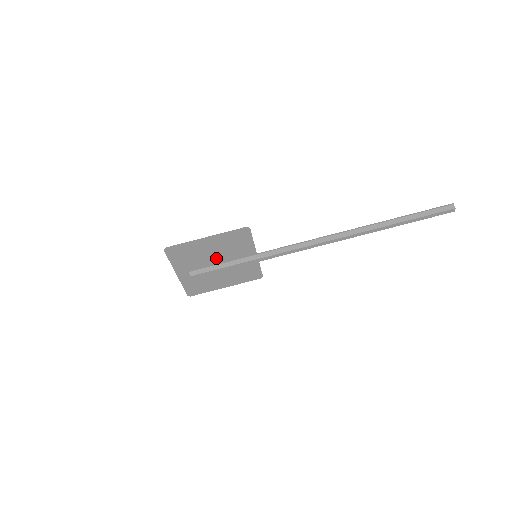
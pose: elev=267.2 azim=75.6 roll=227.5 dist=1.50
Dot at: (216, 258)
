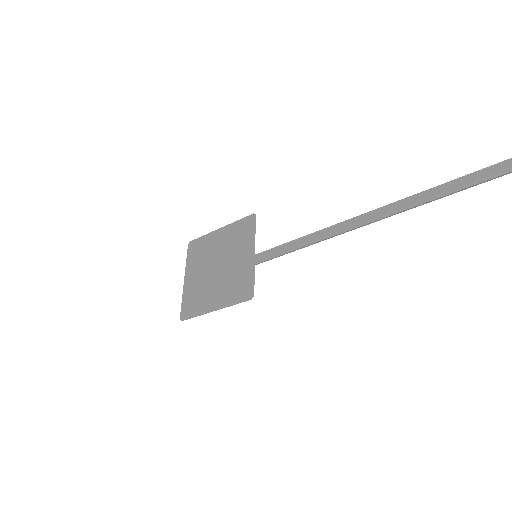
Dot at: (218, 276)
